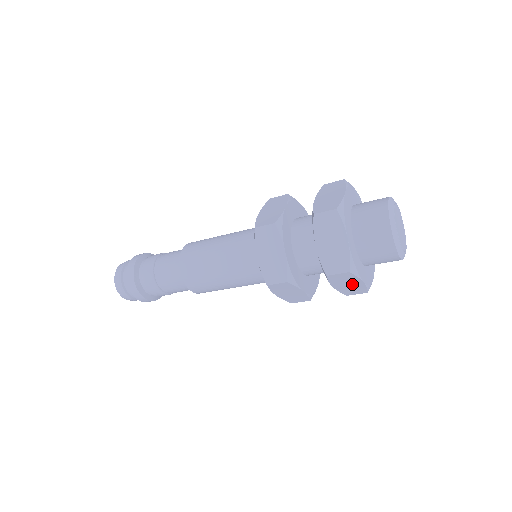
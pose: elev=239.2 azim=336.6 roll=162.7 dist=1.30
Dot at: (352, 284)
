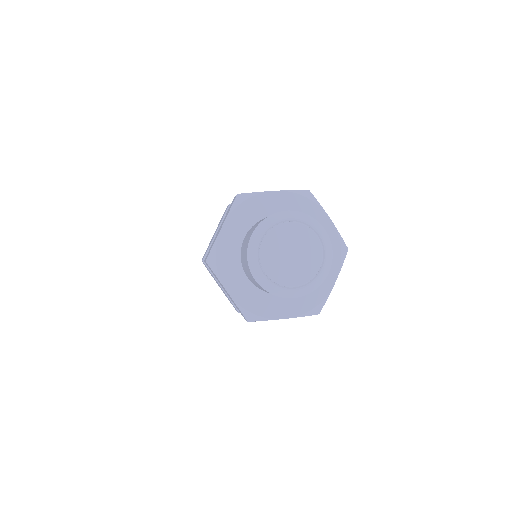
Dot at: occluded
